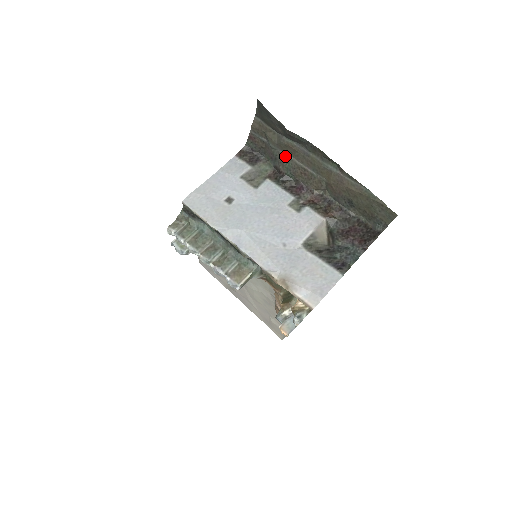
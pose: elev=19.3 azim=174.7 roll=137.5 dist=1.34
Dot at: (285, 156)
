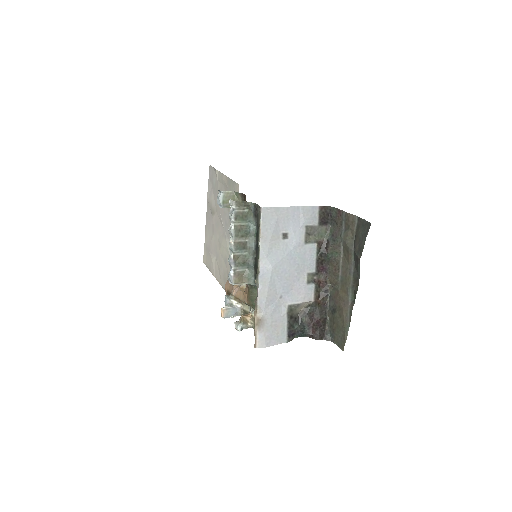
Dot at: (340, 249)
